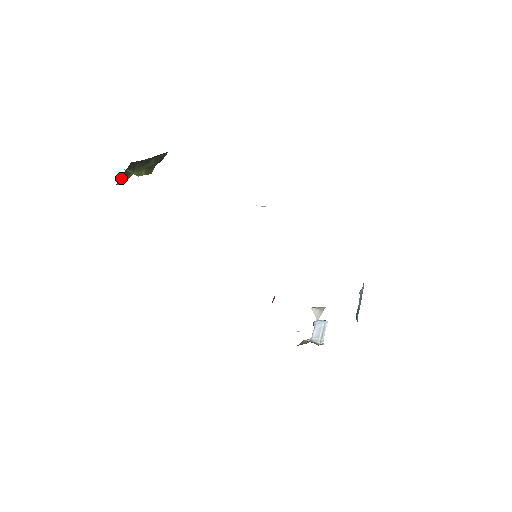
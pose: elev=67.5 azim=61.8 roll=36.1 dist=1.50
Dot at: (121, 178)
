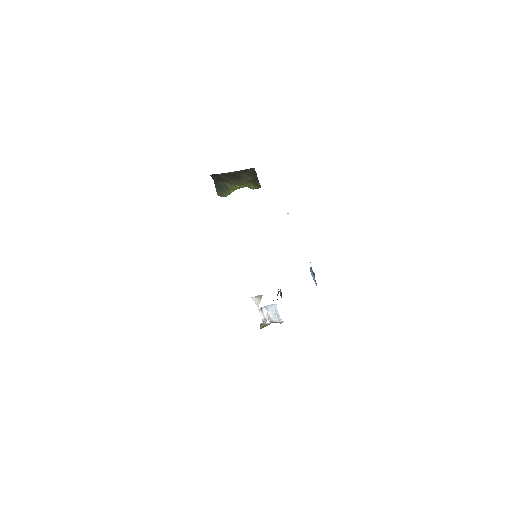
Dot at: (217, 190)
